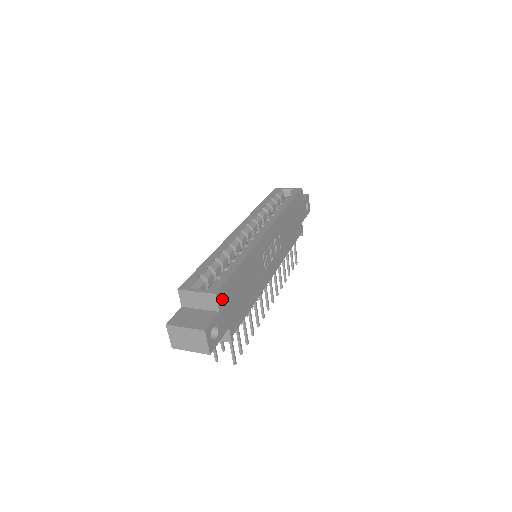
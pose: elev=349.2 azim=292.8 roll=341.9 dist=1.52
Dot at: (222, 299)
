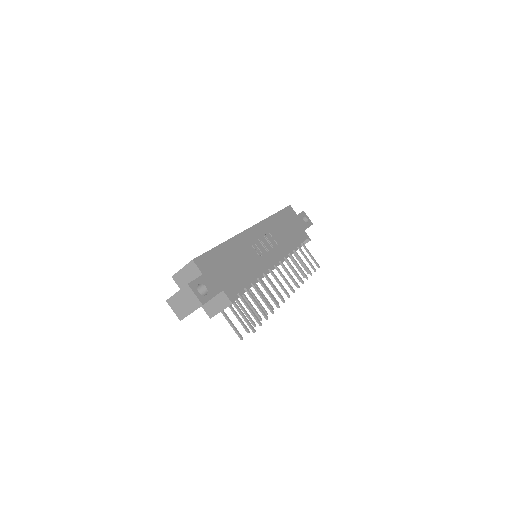
Dot at: (203, 266)
